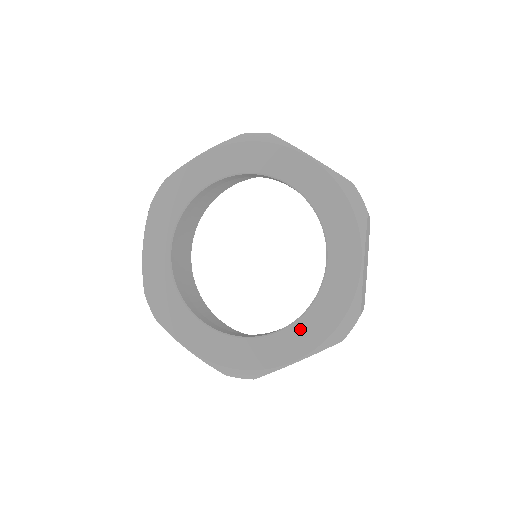
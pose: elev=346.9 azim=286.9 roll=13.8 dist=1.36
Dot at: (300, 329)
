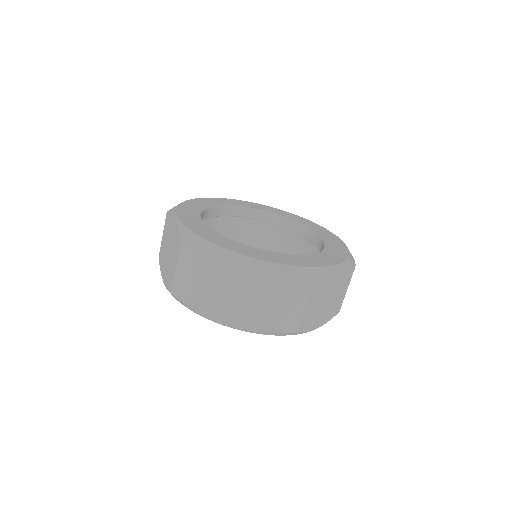
Dot at: (328, 253)
